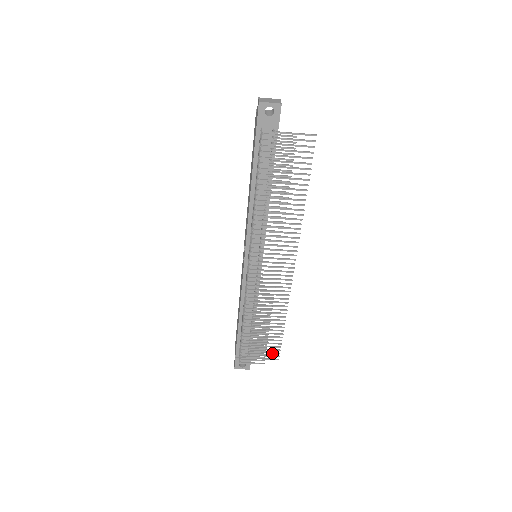
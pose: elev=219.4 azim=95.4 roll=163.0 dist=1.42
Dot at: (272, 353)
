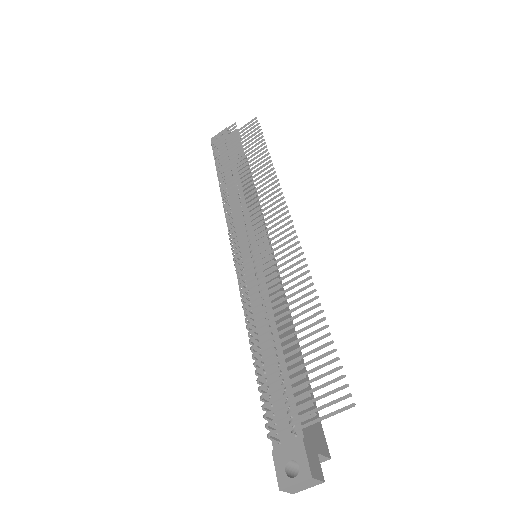
Dot at: (331, 392)
